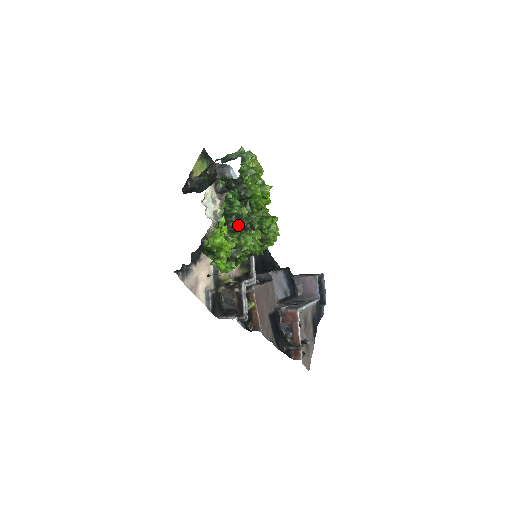
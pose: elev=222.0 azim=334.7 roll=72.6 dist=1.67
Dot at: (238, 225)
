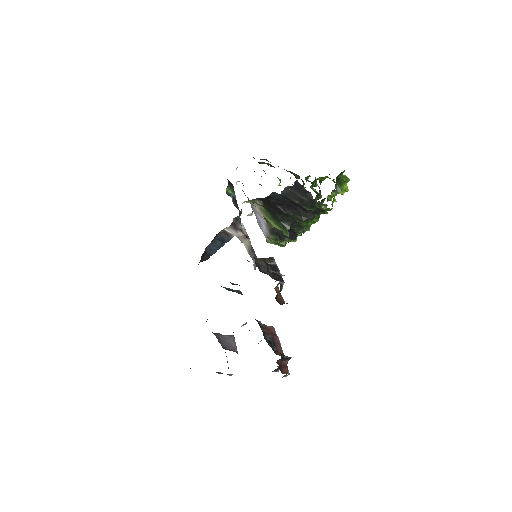
Dot at: occluded
